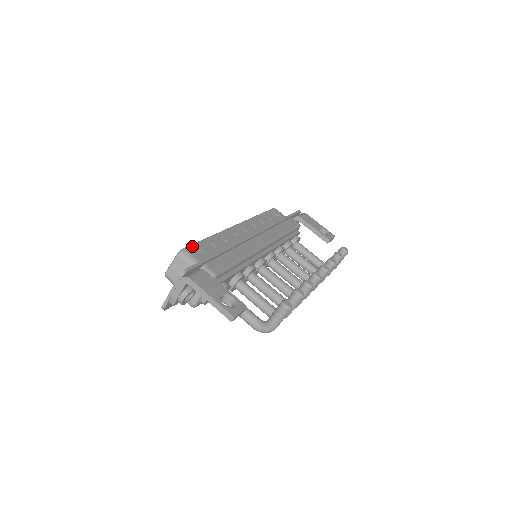
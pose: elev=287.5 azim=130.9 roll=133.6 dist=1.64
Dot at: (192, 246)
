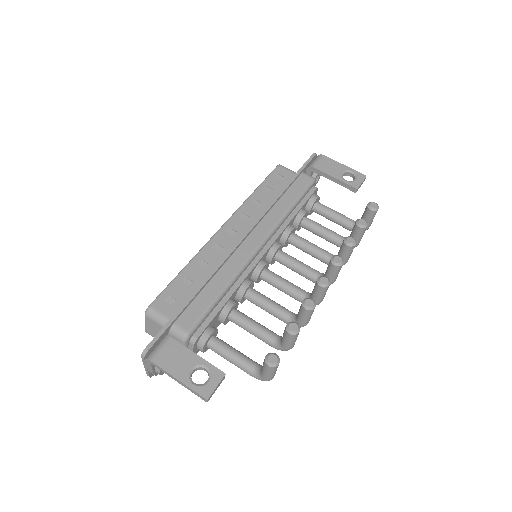
Dot at: (160, 297)
